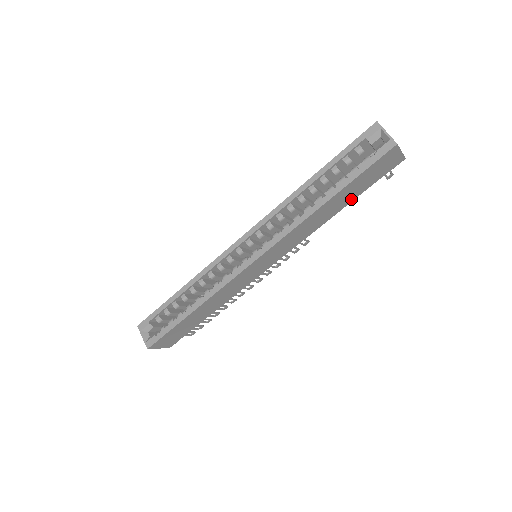
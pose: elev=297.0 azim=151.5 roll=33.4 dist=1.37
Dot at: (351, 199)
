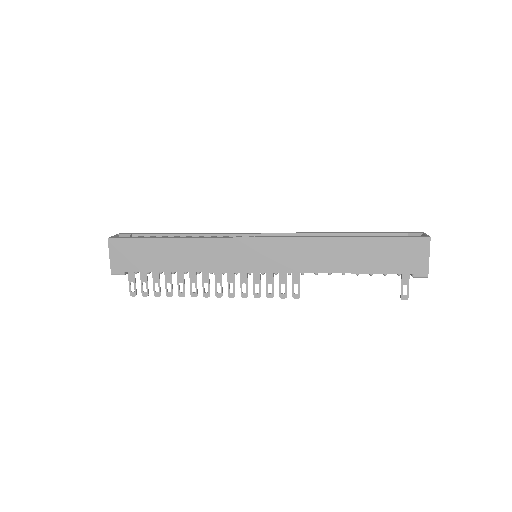
Dot at: (364, 269)
